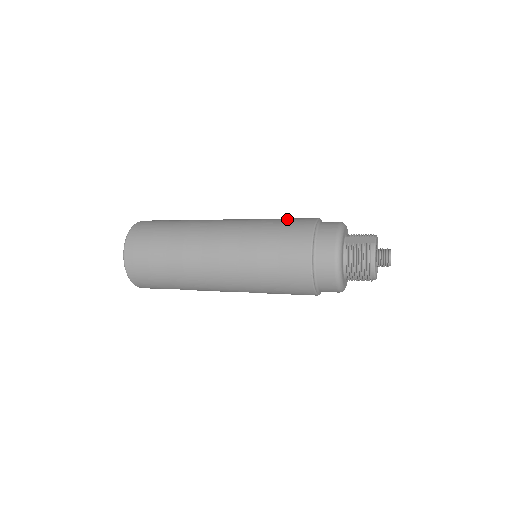
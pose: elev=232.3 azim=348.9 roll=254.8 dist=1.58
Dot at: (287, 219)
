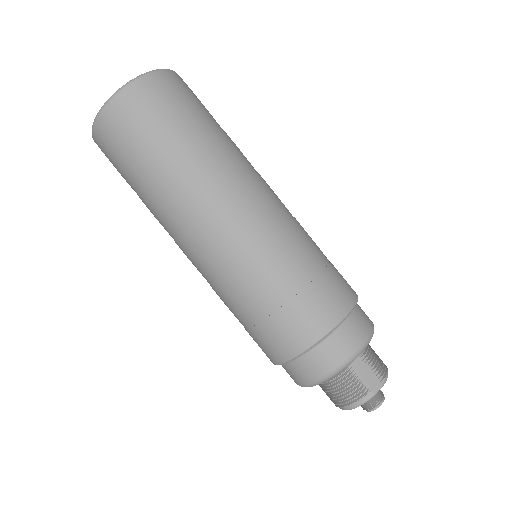
Dot at: (322, 273)
